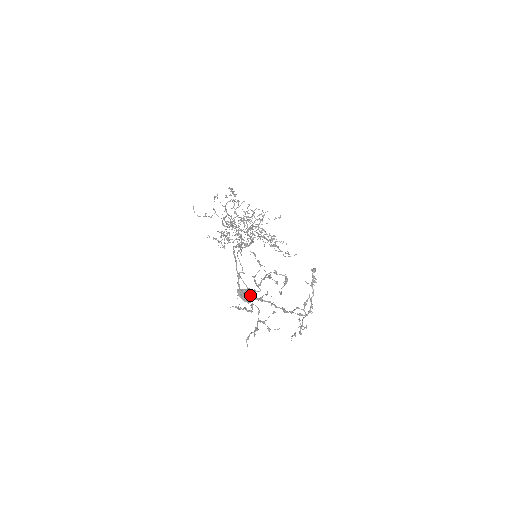
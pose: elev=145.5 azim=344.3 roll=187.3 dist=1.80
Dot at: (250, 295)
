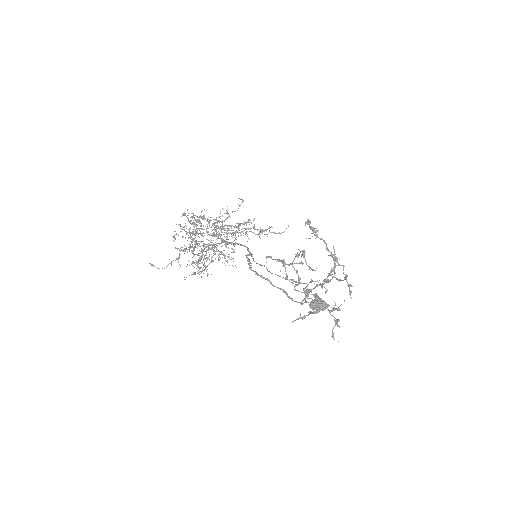
Dot at: (306, 297)
